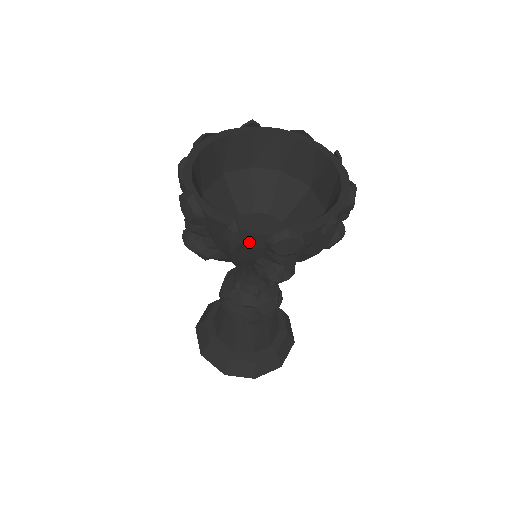
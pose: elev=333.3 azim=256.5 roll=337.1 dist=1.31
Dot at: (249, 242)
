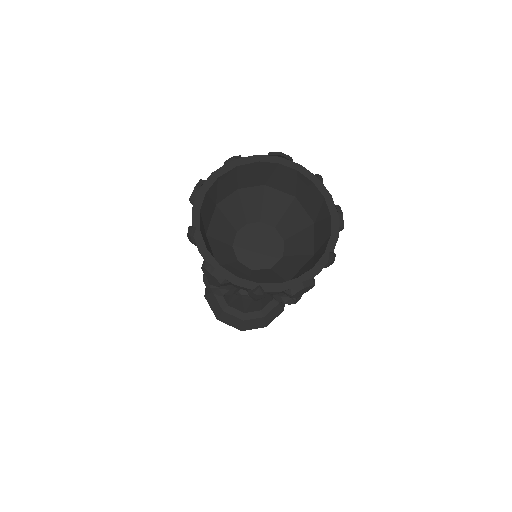
Dot at: (270, 293)
